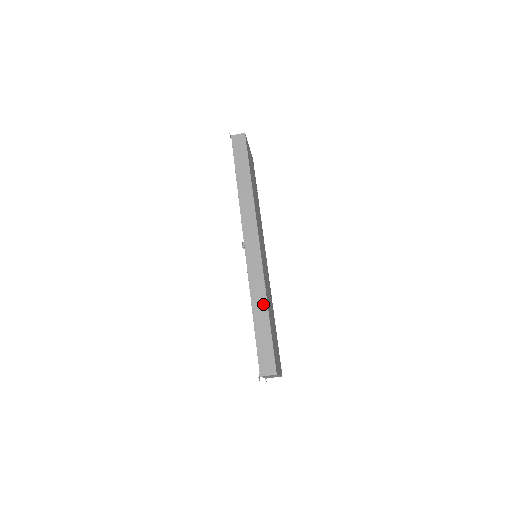
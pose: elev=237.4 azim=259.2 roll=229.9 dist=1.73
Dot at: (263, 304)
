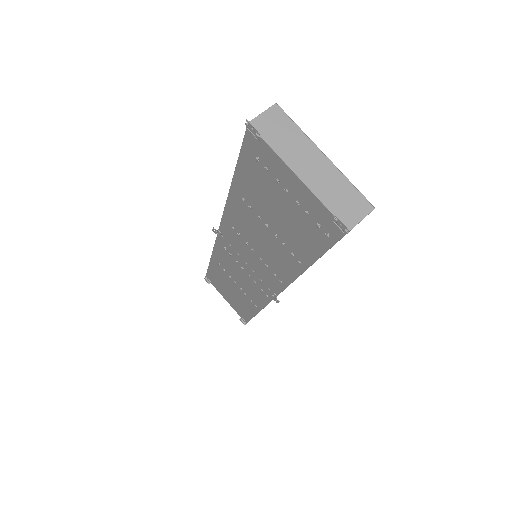
Dot at: occluded
